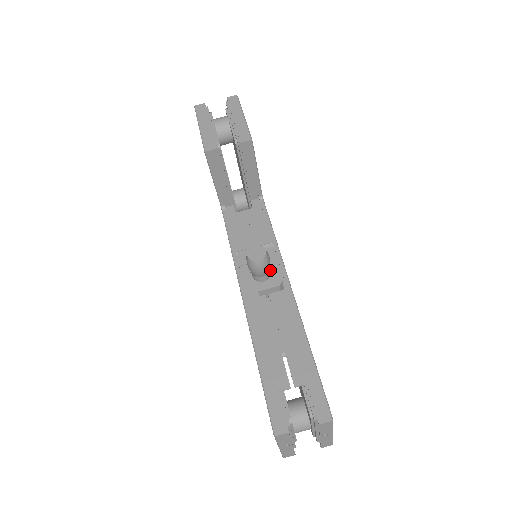
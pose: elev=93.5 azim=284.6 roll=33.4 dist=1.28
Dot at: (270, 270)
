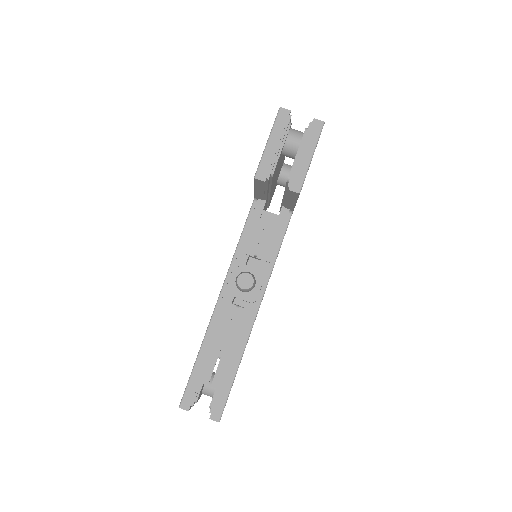
Dot at: occluded
